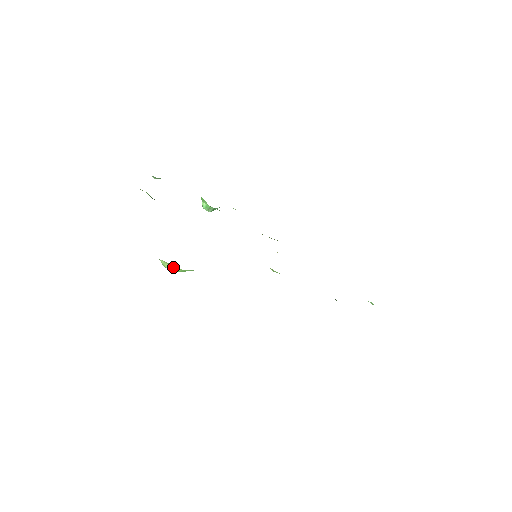
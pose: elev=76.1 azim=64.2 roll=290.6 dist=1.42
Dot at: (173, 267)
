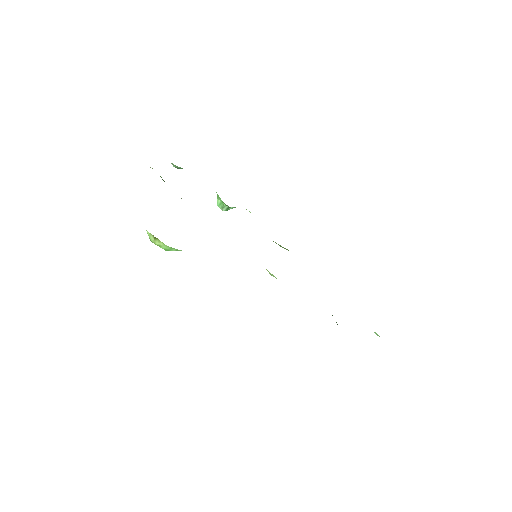
Dot at: (158, 241)
